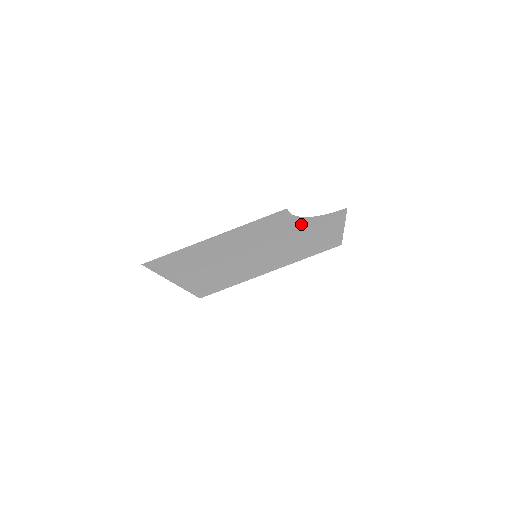
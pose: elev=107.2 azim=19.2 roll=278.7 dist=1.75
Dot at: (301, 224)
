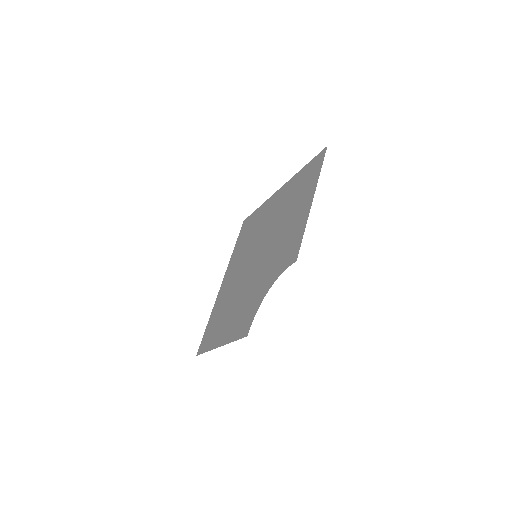
Dot at: (268, 279)
